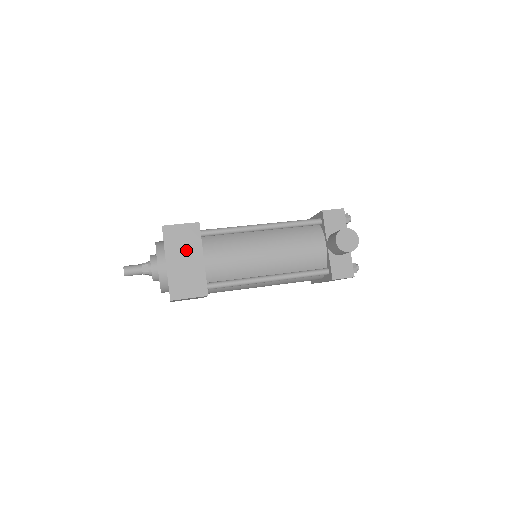
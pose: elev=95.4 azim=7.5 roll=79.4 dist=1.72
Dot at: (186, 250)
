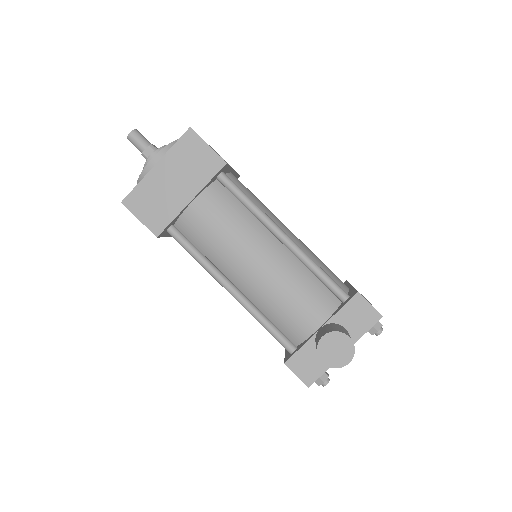
Dot at: (185, 174)
